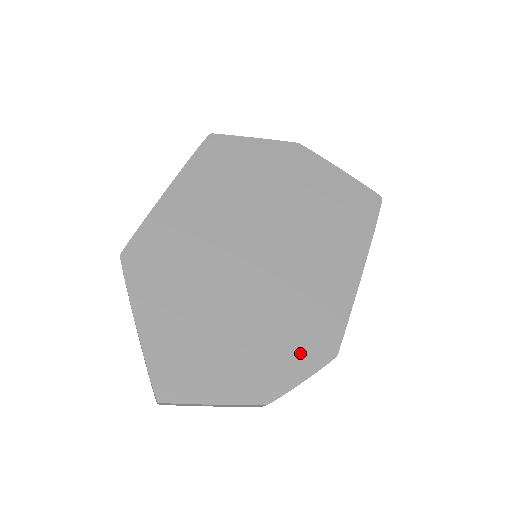
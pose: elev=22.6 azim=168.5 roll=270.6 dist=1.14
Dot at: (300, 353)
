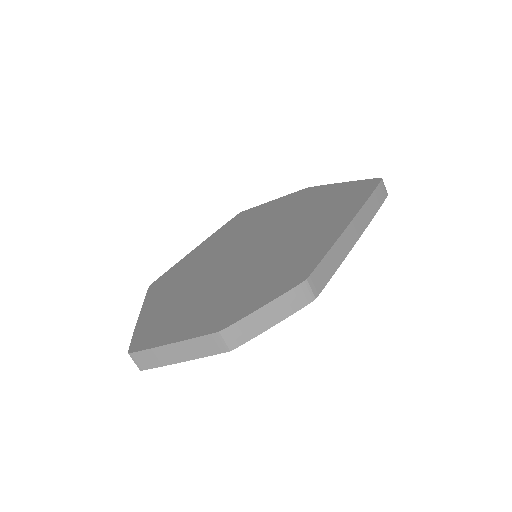
Dot at: (267, 289)
